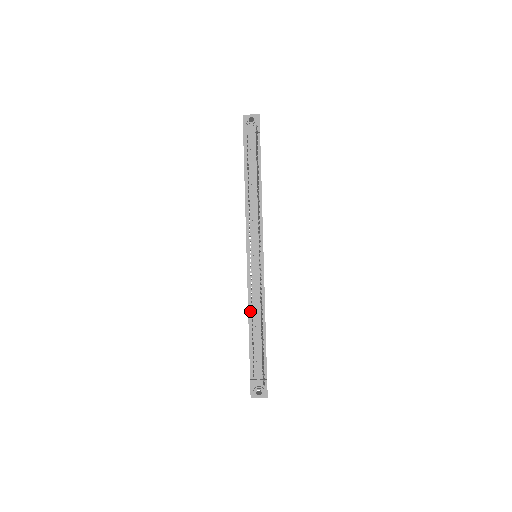
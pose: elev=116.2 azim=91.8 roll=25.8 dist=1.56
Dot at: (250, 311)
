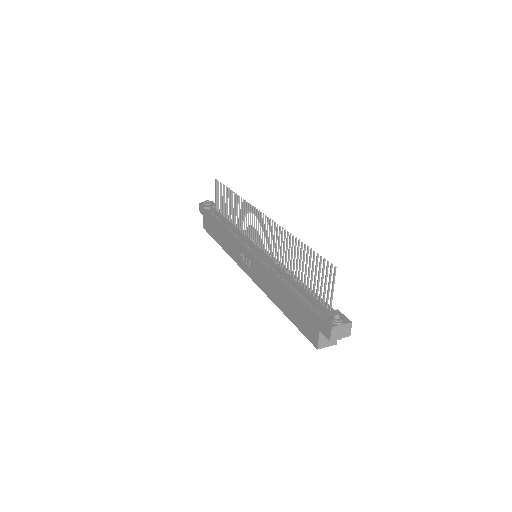
Dot at: (276, 275)
